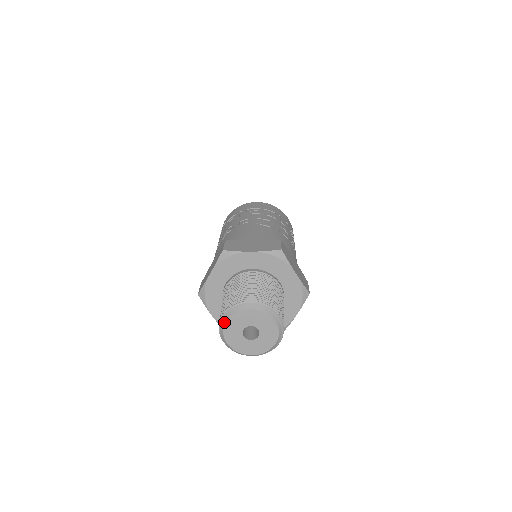
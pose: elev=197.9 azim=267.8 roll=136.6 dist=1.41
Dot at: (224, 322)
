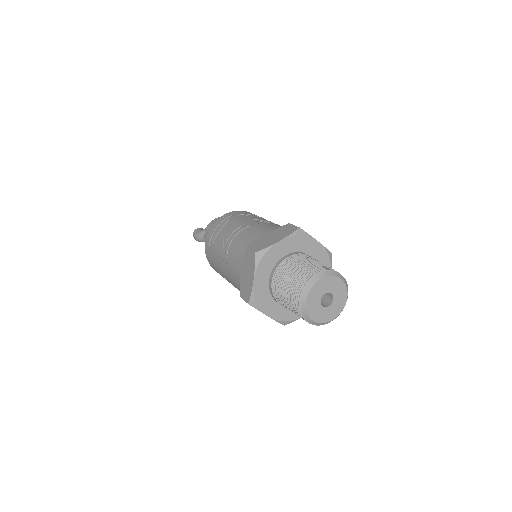
Dot at: (318, 279)
